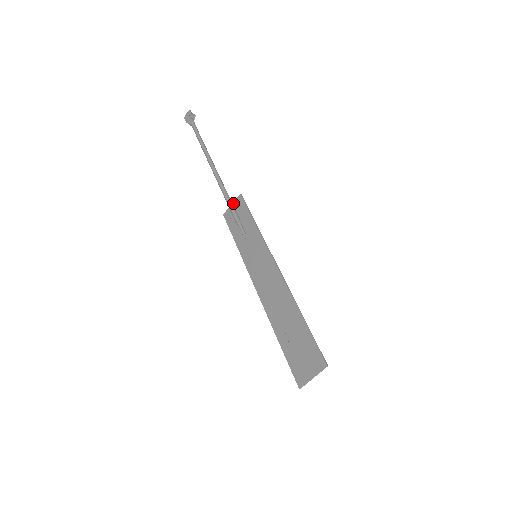
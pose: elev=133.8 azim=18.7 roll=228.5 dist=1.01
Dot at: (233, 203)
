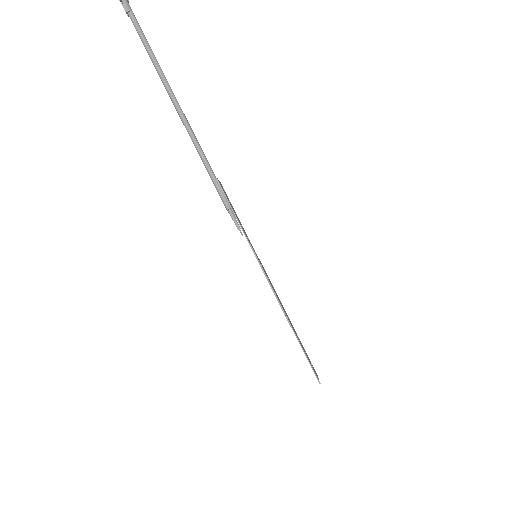
Dot at: occluded
